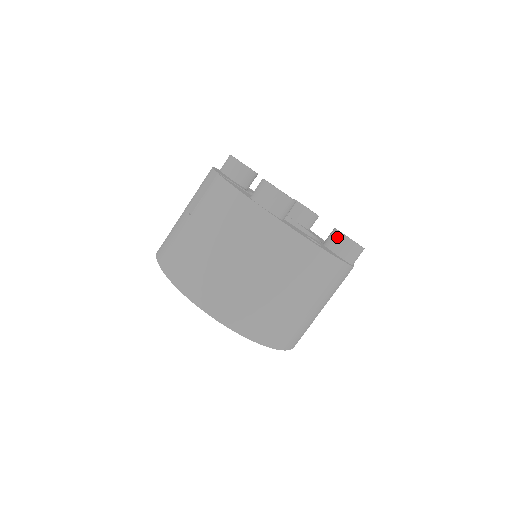
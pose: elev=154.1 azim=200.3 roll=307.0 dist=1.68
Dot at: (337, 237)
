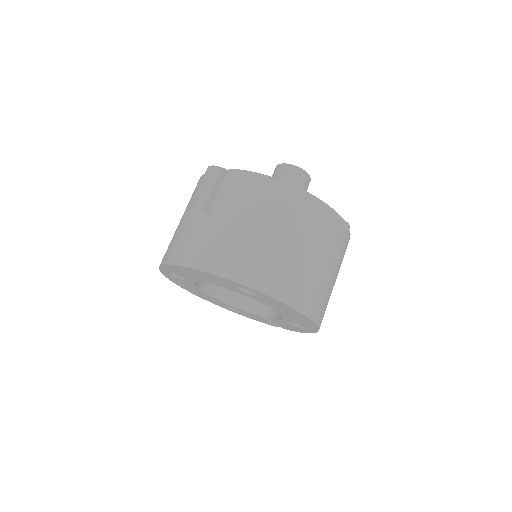
Dot at: occluded
